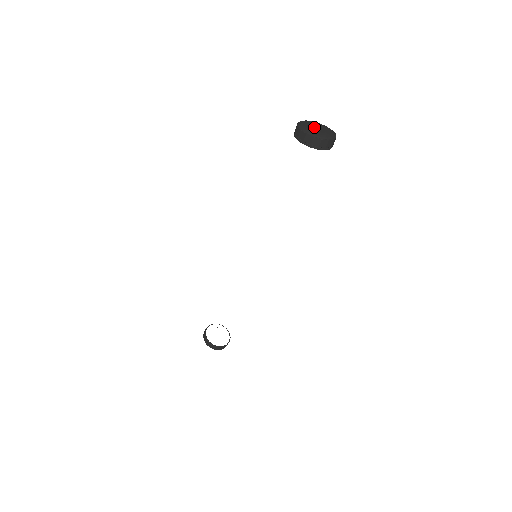
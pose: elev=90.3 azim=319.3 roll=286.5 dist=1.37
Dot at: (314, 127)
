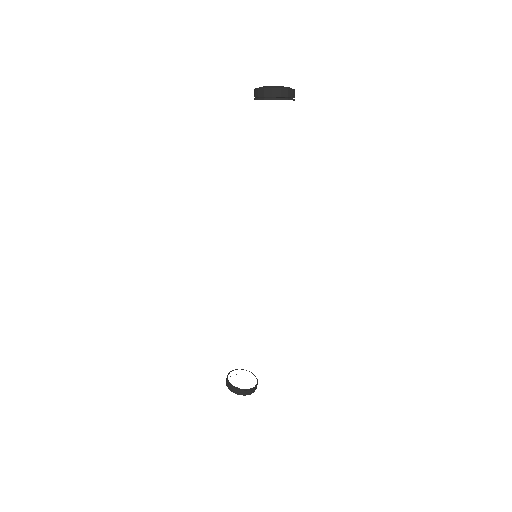
Dot at: occluded
